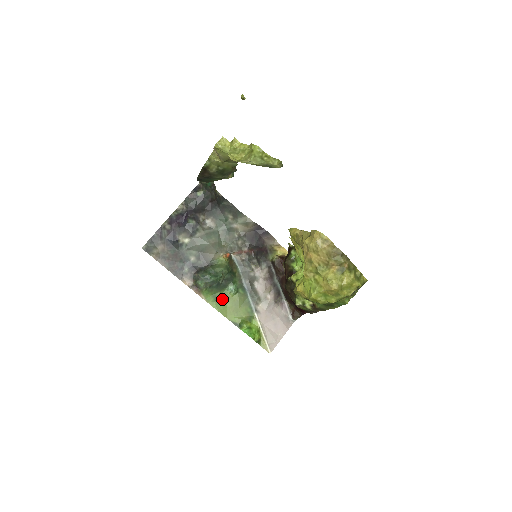
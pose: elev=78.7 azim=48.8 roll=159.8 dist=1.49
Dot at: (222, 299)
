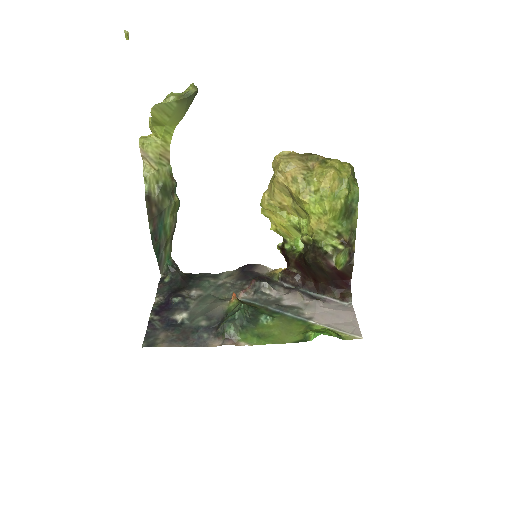
Dot at: (265, 333)
